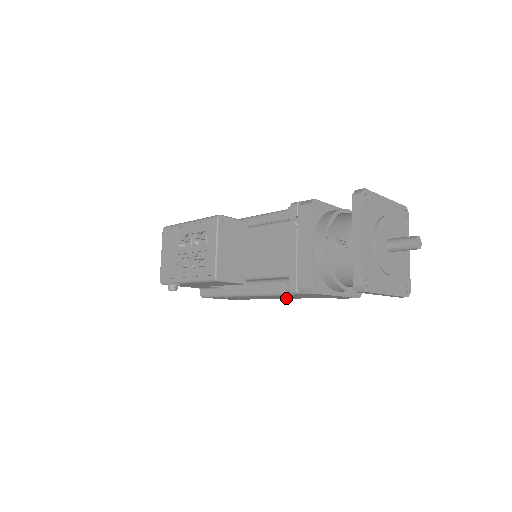
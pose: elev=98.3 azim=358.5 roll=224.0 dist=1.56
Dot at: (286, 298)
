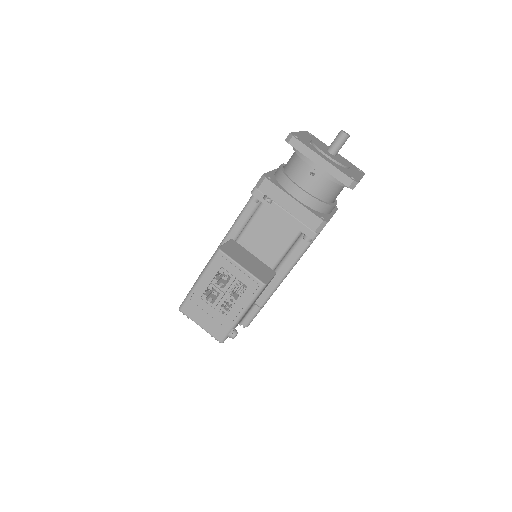
Dot at: occluded
